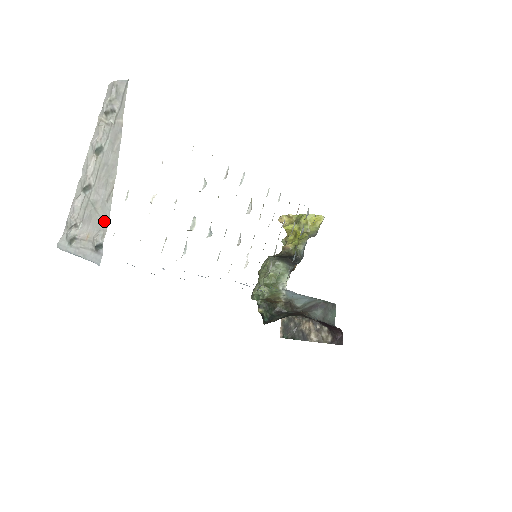
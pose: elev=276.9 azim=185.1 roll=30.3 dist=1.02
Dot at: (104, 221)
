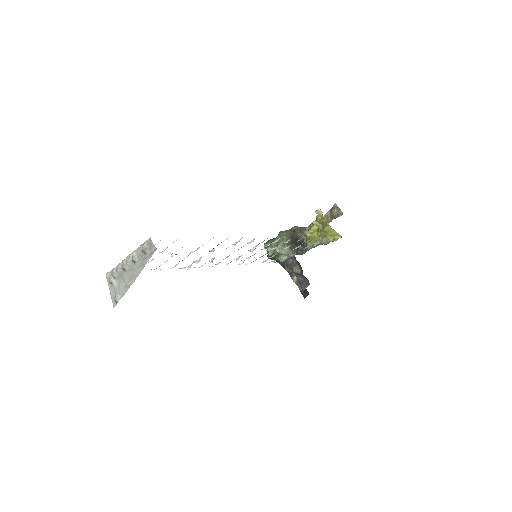
Dot at: (123, 293)
